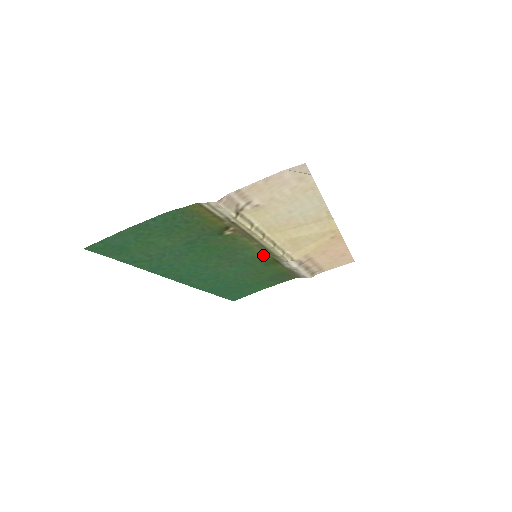
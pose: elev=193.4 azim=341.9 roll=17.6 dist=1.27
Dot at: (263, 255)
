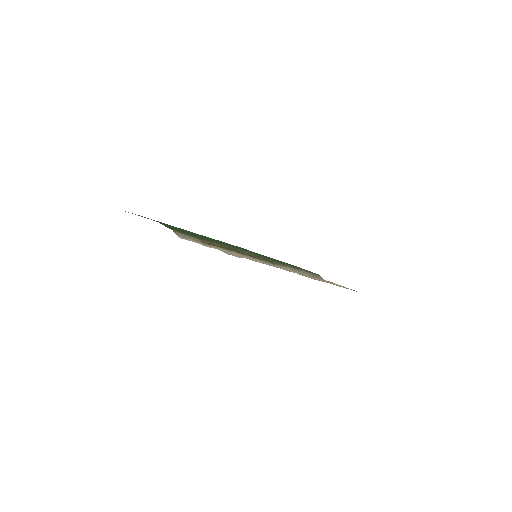
Dot at: occluded
